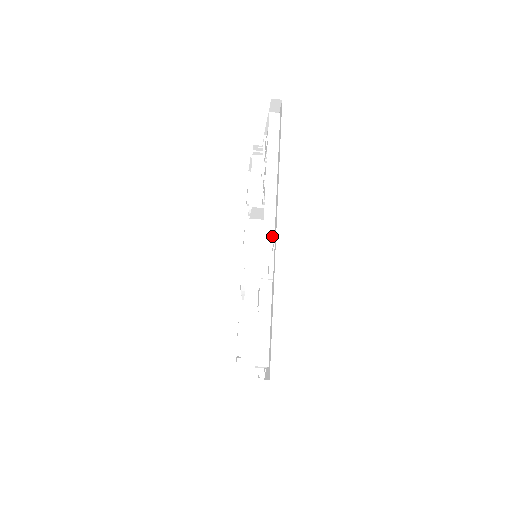
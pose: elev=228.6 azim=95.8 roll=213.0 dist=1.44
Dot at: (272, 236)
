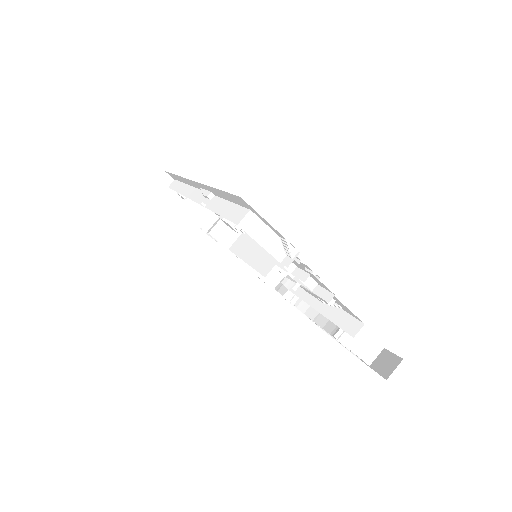
Dot at: (200, 193)
